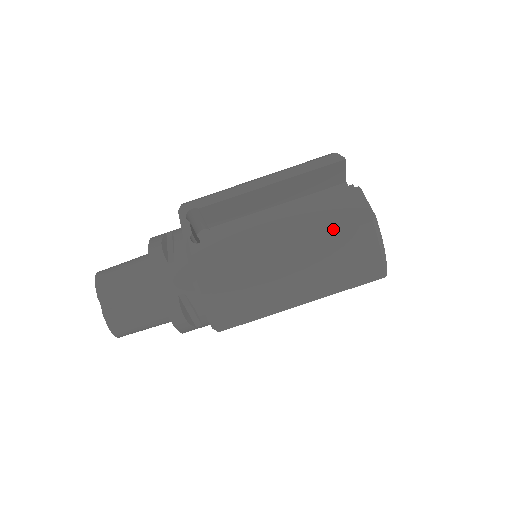
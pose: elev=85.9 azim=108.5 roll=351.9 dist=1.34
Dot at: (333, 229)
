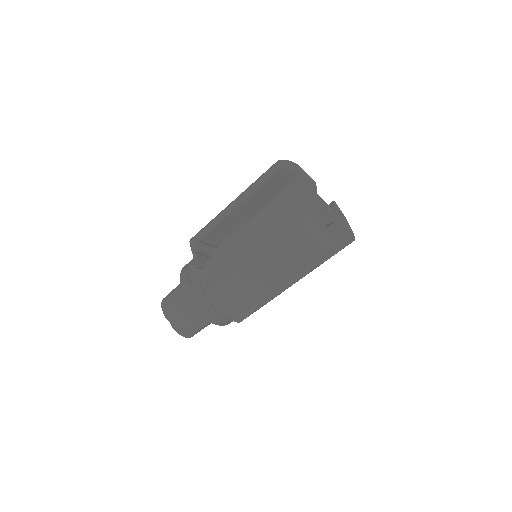
Dot at: (278, 234)
